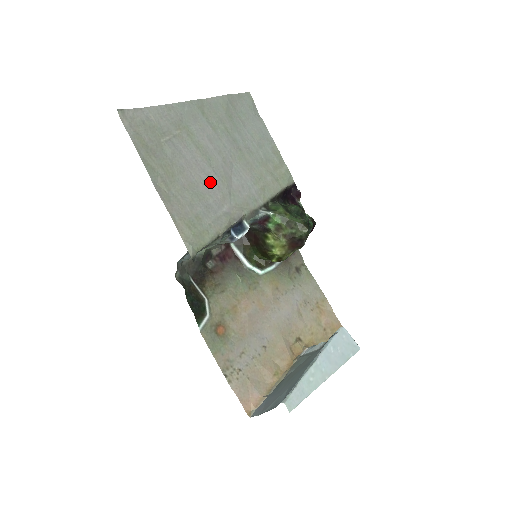
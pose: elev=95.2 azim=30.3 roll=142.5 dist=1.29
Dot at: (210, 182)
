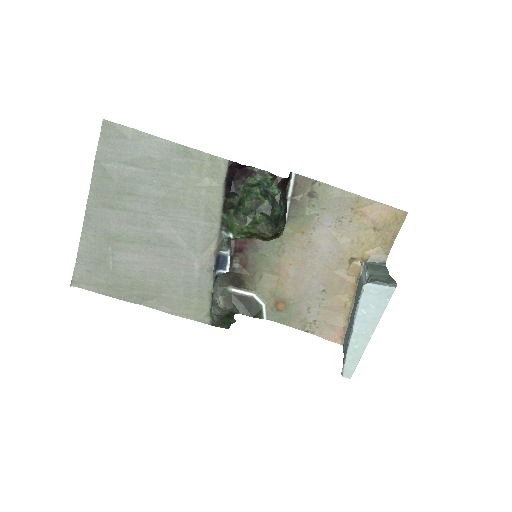
Dot at: (168, 258)
